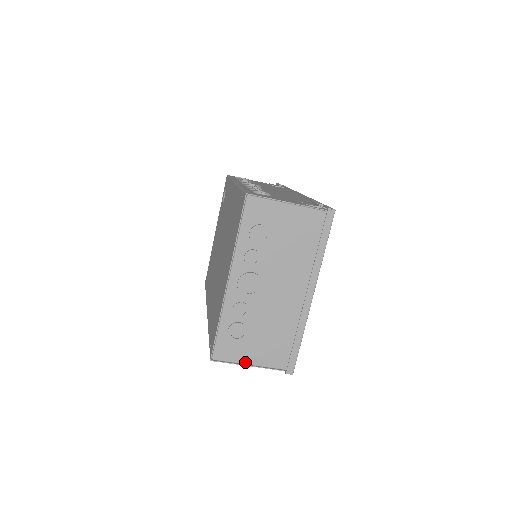
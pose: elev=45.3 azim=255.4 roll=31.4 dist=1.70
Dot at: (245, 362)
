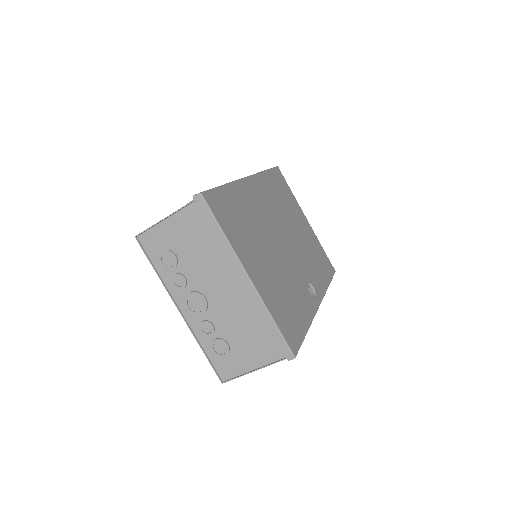
Dot at: (248, 369)
